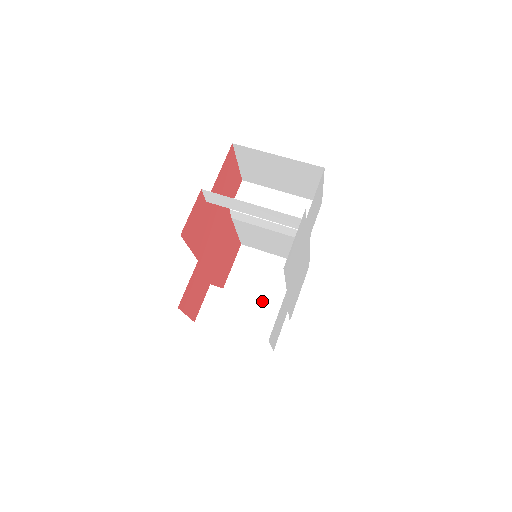
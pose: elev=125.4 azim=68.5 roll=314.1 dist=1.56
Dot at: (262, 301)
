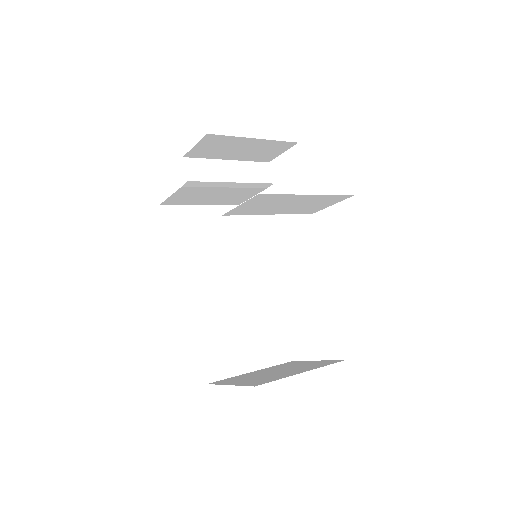
Dot at: (300, 370)
